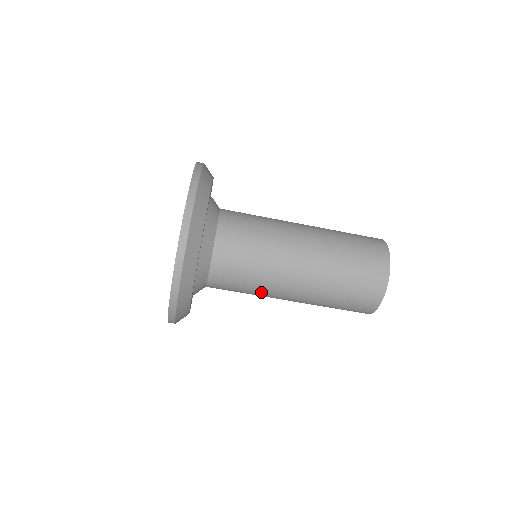
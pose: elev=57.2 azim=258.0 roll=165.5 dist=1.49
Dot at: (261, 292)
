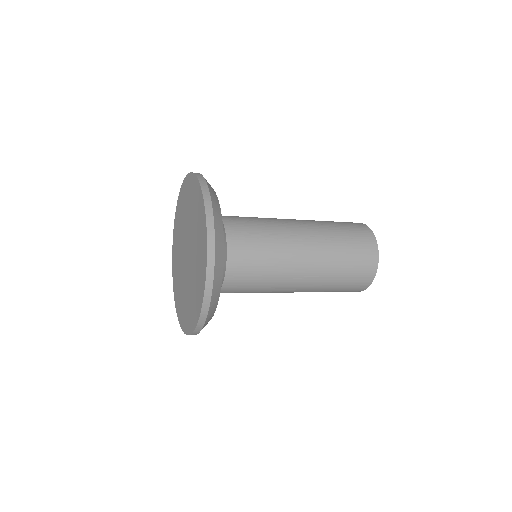
Dot at: occluded
